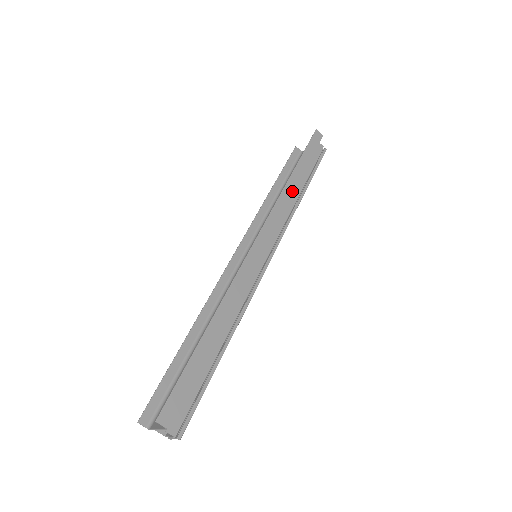
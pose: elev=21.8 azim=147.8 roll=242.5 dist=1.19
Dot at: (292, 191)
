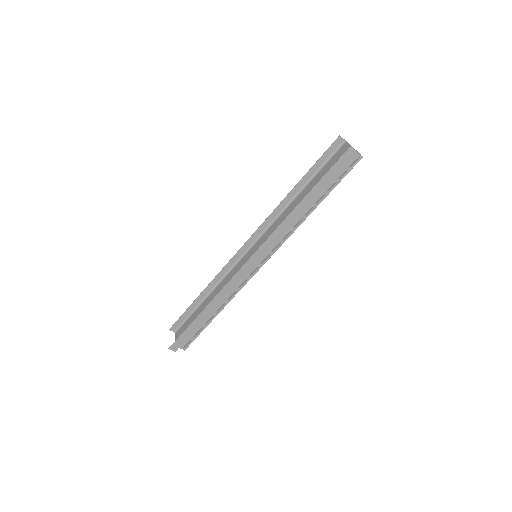
Dot at: (296, 217)
